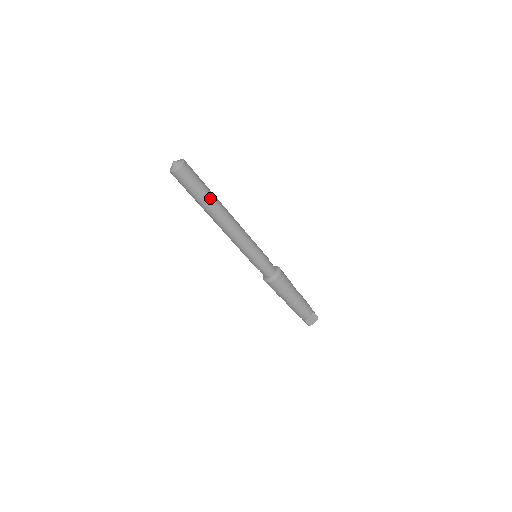
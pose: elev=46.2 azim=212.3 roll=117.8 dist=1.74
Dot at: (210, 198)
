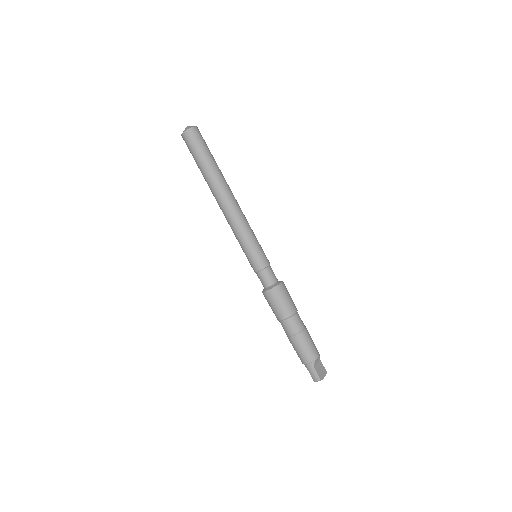
Dot at: (218, 167)
